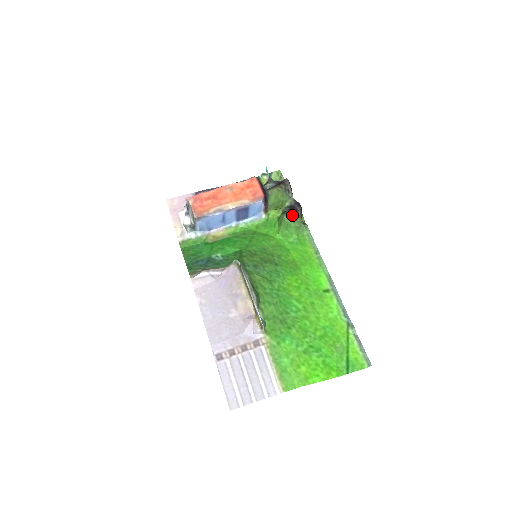
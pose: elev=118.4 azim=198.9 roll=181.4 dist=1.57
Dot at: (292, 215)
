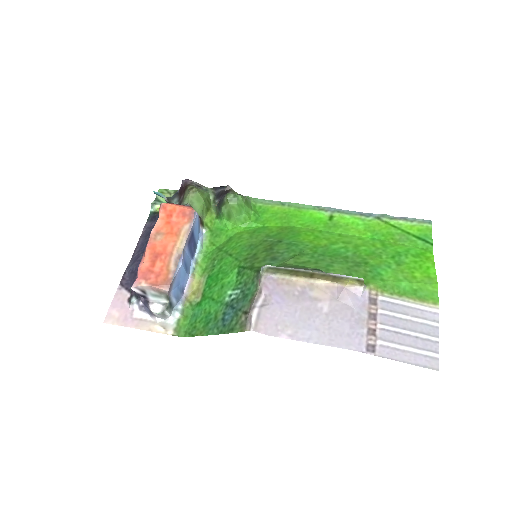
Dot at: (234, 194)
